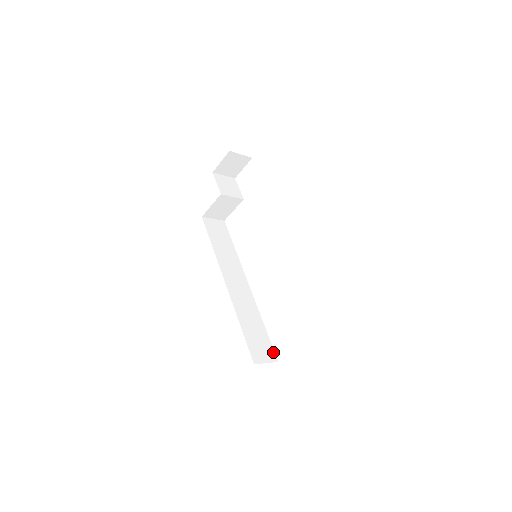
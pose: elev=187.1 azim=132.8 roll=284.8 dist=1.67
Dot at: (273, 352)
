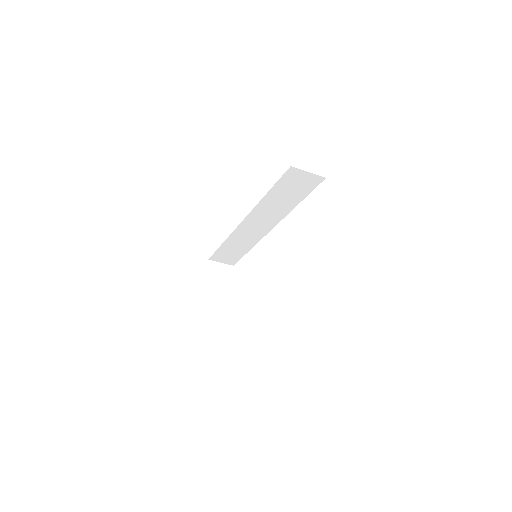
Dot at: occluded
